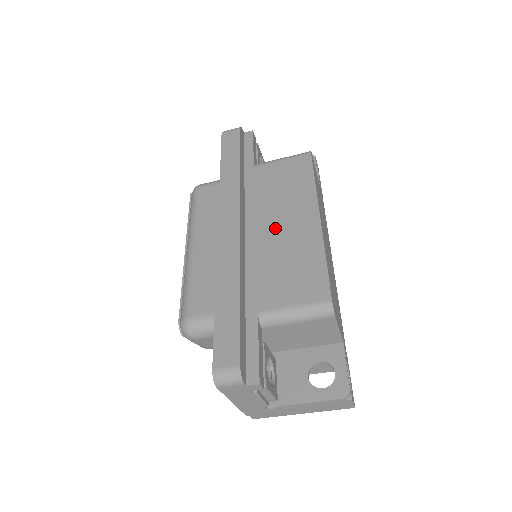
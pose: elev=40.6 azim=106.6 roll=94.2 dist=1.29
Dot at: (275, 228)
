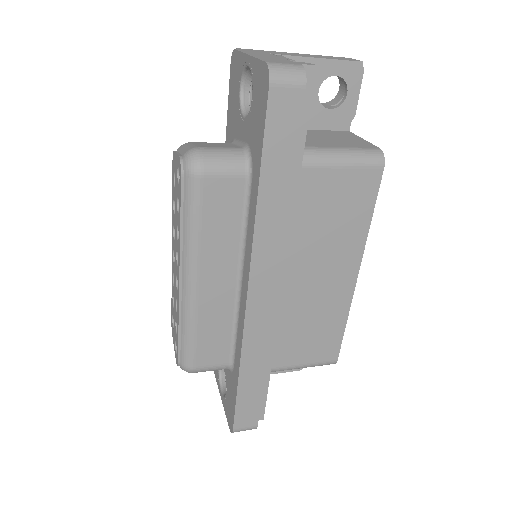
Dot at: (308, 282)
